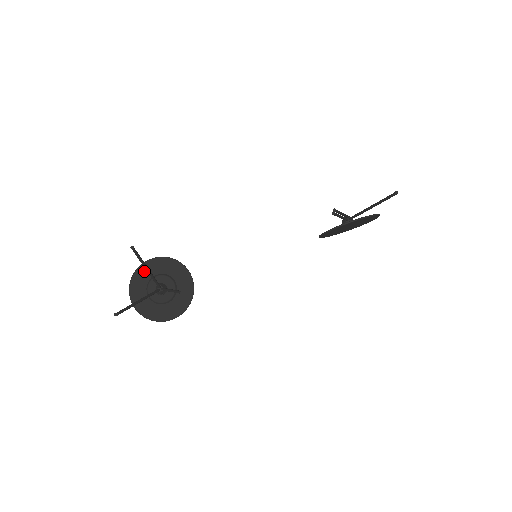
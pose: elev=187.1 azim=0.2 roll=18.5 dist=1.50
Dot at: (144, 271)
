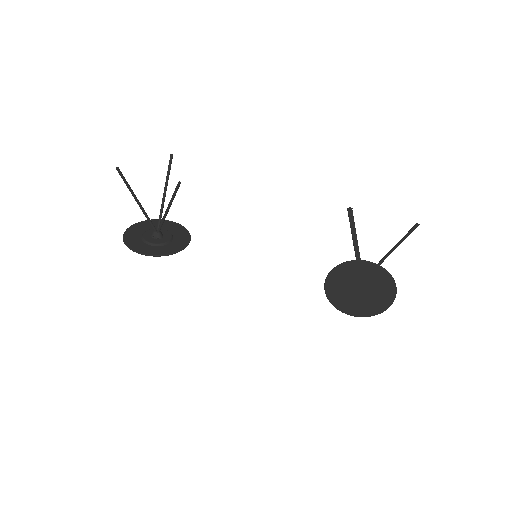
Dot at: (157, 223)
